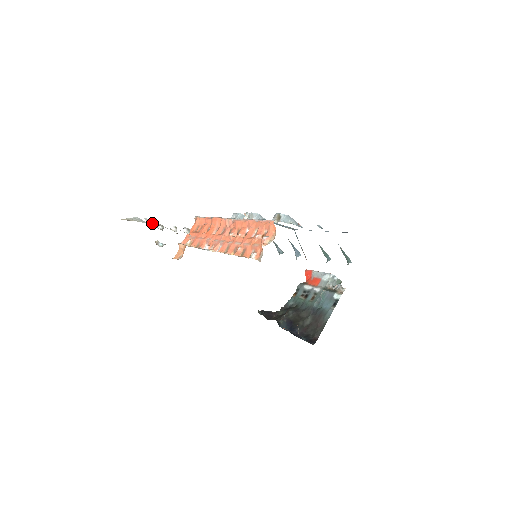
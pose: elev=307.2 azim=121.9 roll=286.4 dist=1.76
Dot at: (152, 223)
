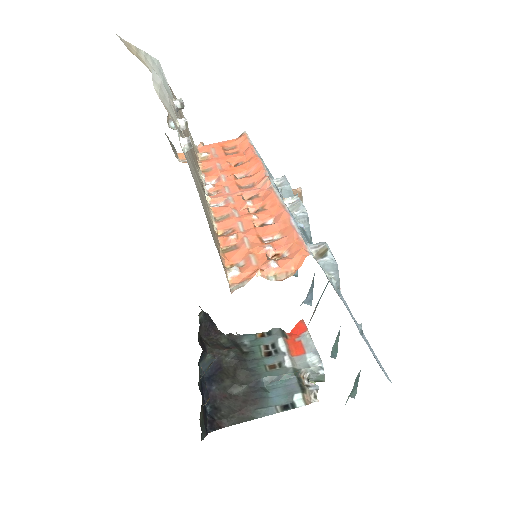
Dot at: (155, 87)
